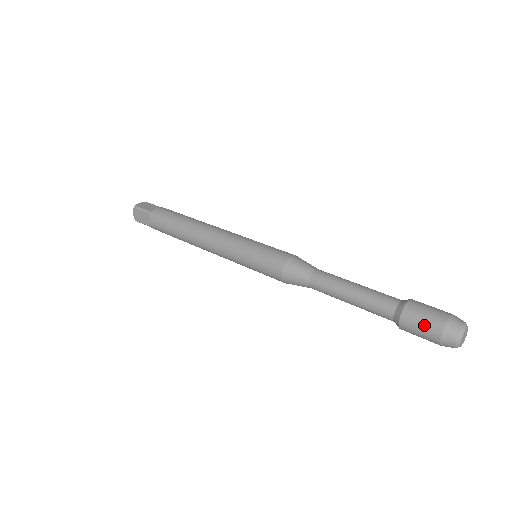
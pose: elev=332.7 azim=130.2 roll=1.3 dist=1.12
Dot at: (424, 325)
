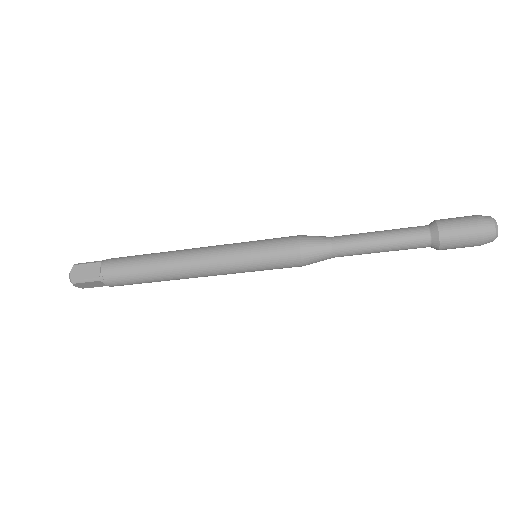
Dot at: (461, 221)
